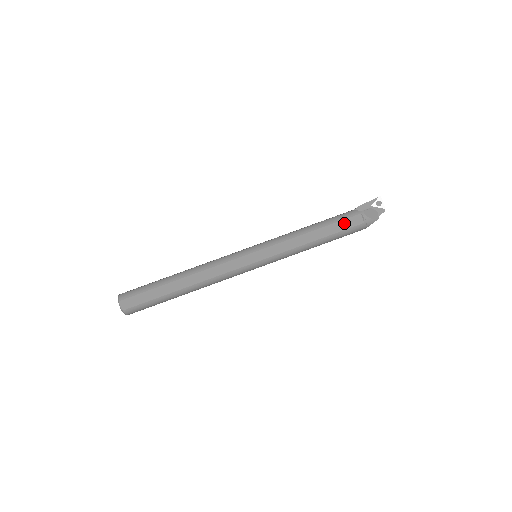
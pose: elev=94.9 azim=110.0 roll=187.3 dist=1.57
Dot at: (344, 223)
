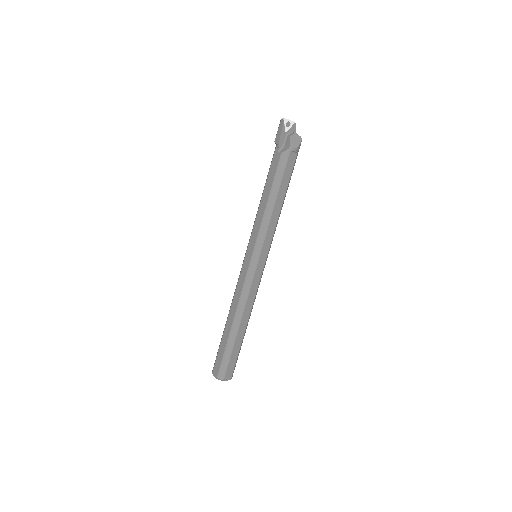
Dot at: (287, 171)
